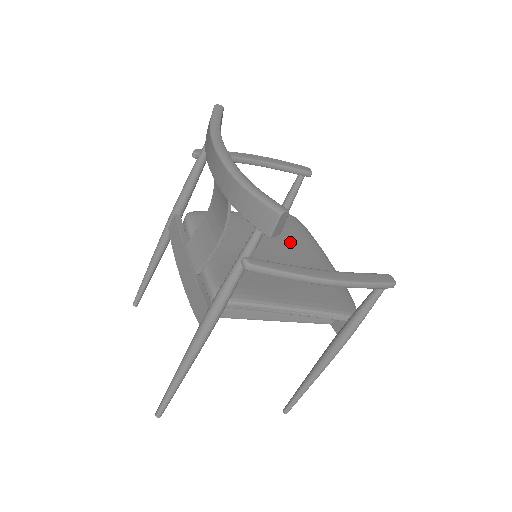
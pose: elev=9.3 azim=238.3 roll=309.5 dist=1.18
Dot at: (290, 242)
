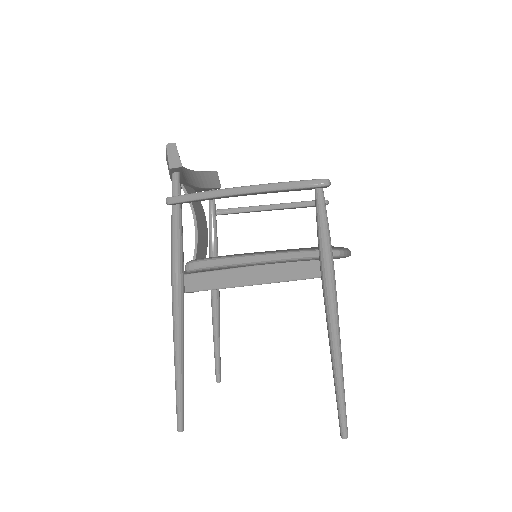
Dot at: occluded
